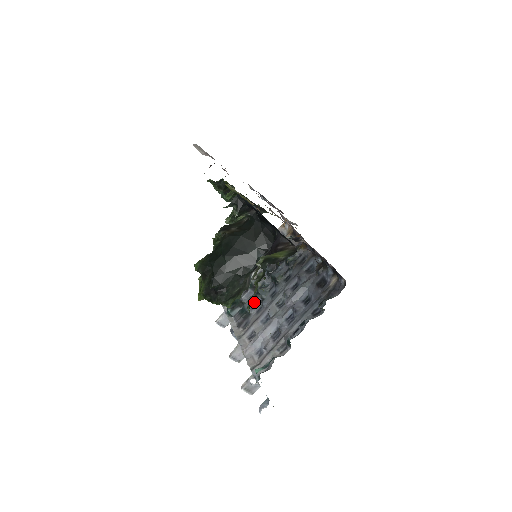
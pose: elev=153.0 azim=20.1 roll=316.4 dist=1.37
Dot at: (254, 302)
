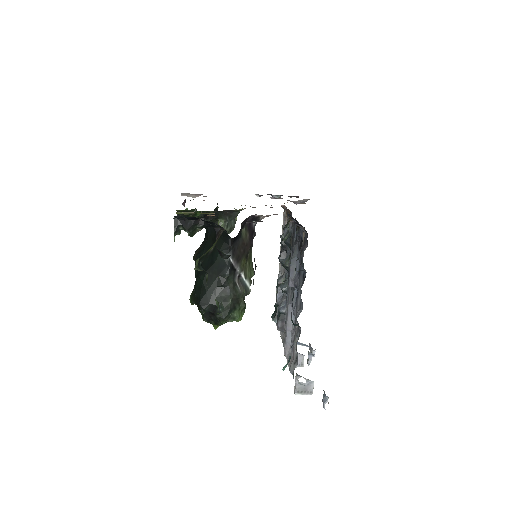
Dot at: (218, 305)
